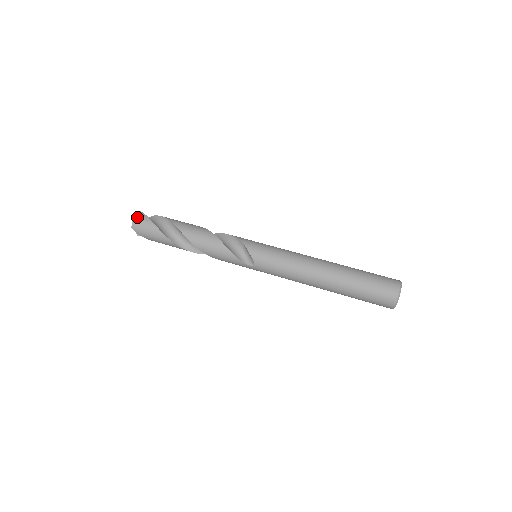
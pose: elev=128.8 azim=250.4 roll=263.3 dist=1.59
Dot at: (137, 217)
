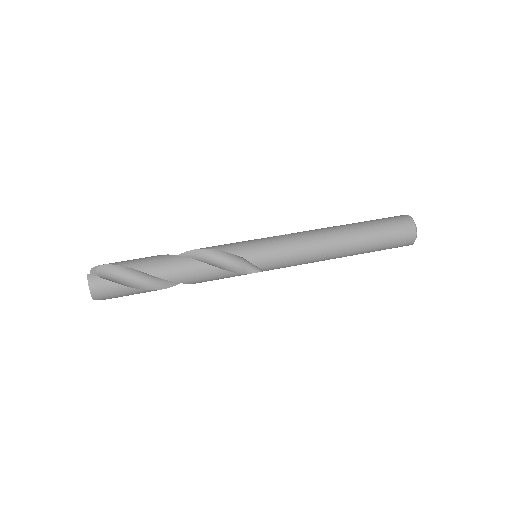
Dot at: (93, 287)
